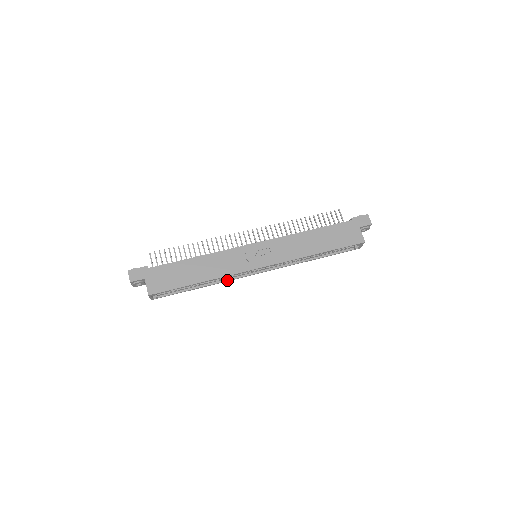
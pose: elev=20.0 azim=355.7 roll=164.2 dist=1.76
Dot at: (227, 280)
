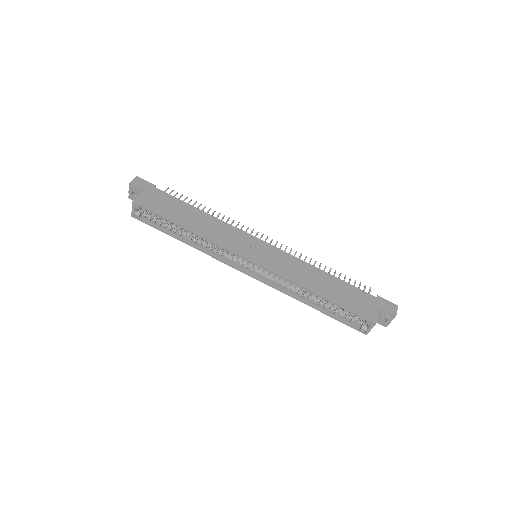
Dot at: (211, 254)
